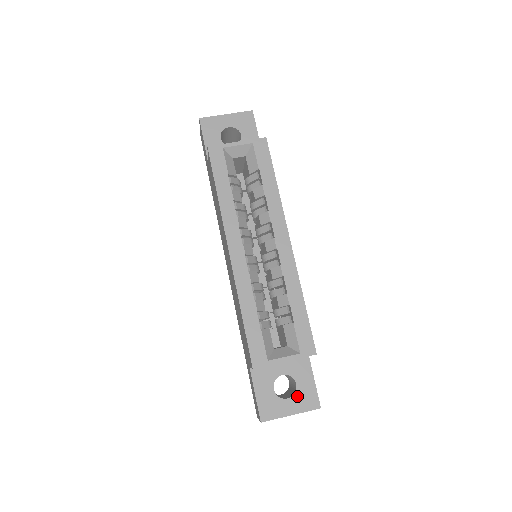
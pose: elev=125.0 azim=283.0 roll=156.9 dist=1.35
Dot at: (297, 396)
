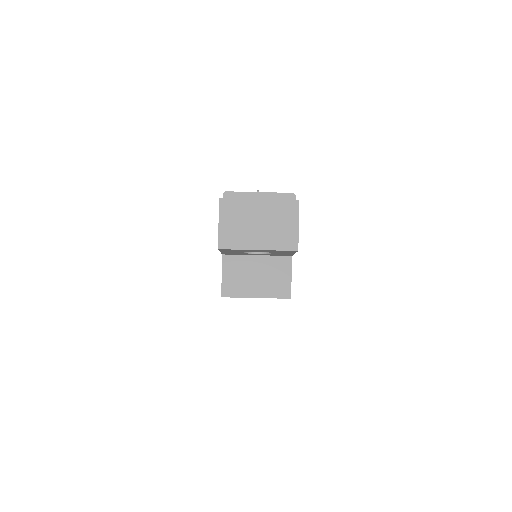
Dot at: occluded
